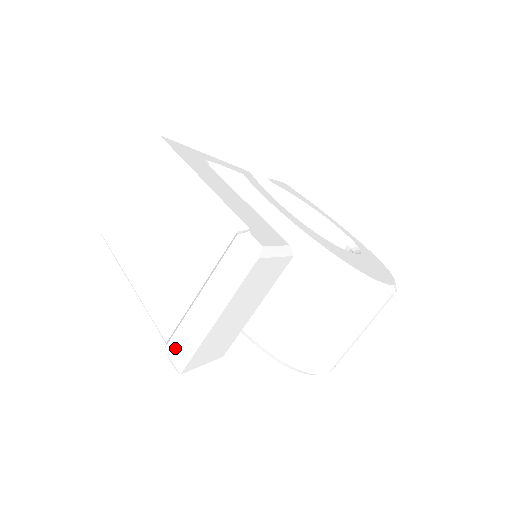
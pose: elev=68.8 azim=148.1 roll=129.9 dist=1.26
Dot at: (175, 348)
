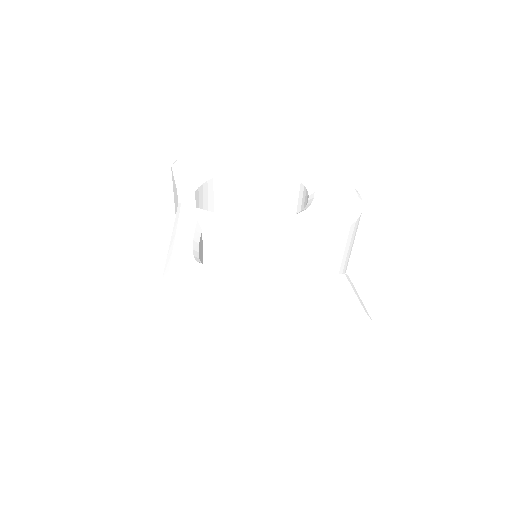
Dot at: (334, 381)
